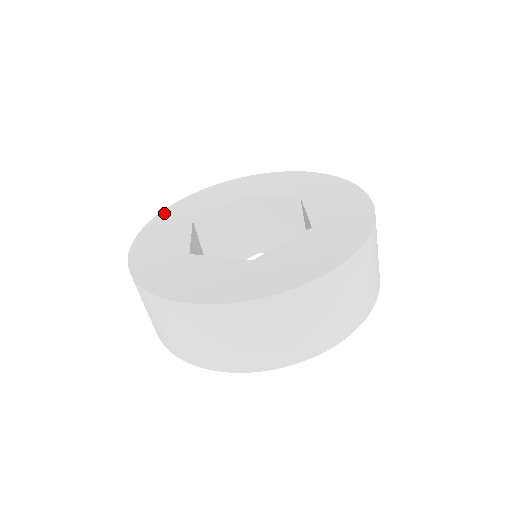
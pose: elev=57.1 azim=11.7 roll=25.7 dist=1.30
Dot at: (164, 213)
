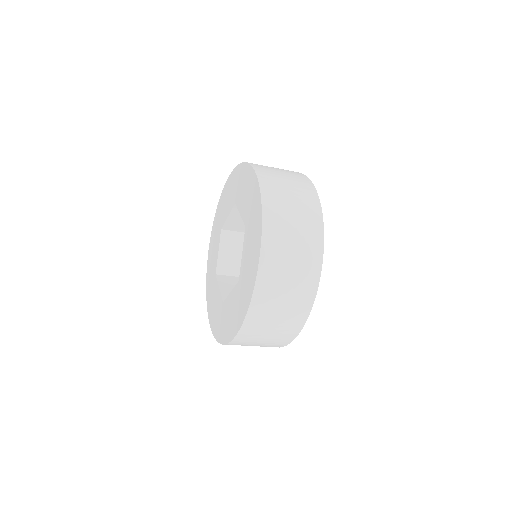
Dot at: (218, 208)
